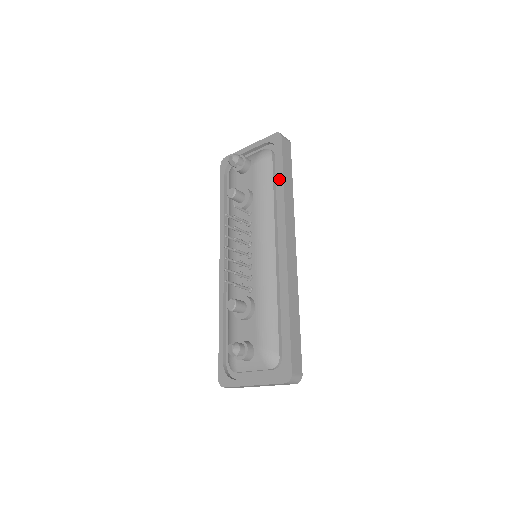
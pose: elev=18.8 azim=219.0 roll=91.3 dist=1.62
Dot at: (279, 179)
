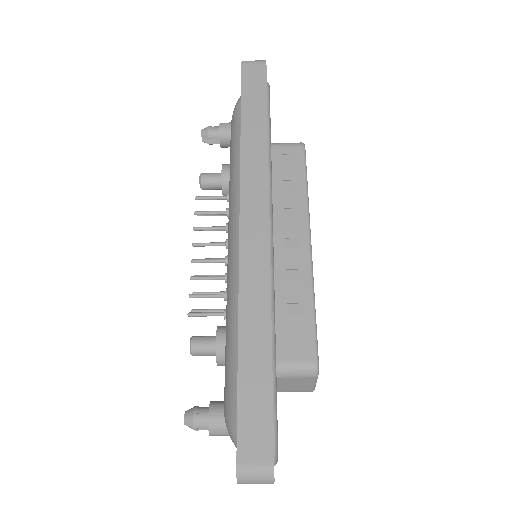
Dot at: occluded
